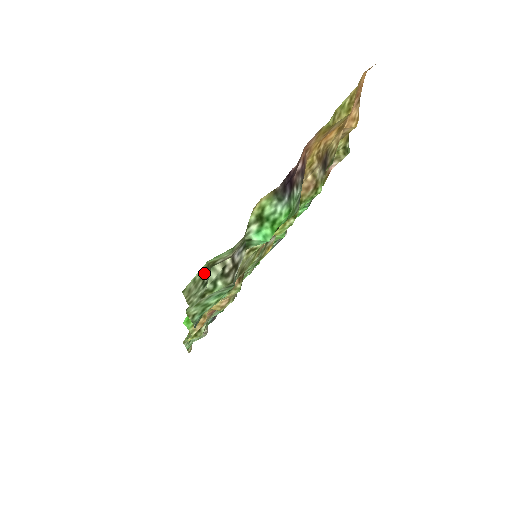
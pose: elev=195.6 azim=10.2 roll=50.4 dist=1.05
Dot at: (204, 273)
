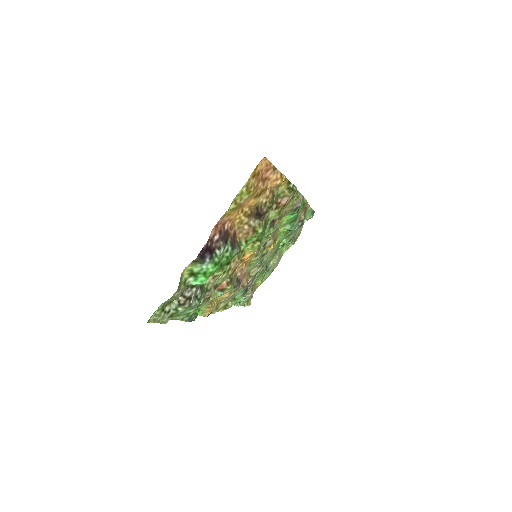
Dot at: (163, 309)
